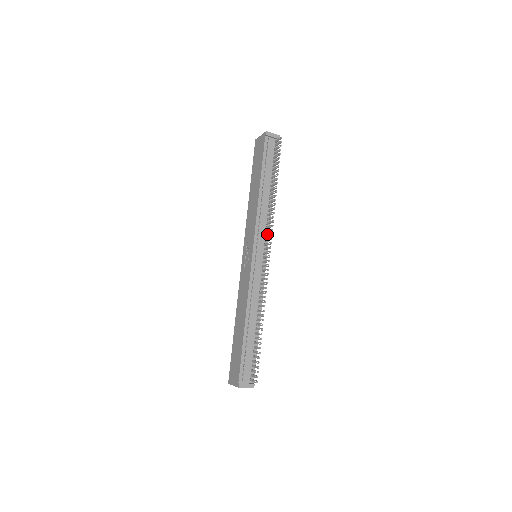
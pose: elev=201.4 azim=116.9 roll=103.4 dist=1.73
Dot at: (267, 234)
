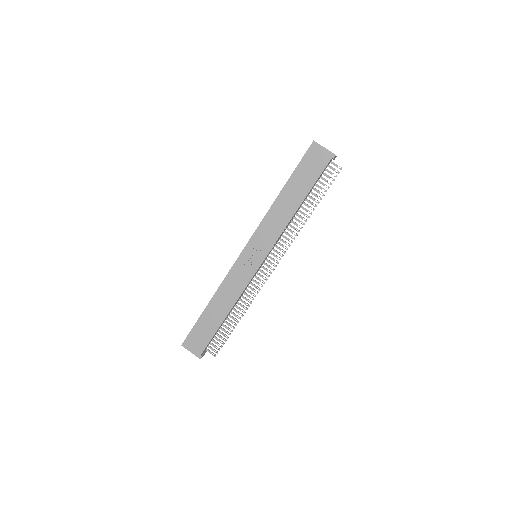
Dot at: (279, 247)
